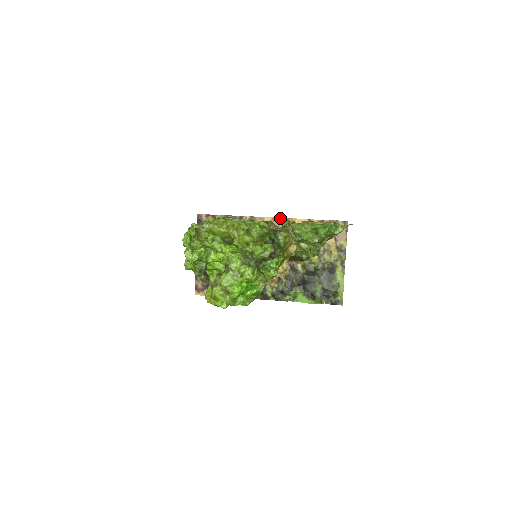
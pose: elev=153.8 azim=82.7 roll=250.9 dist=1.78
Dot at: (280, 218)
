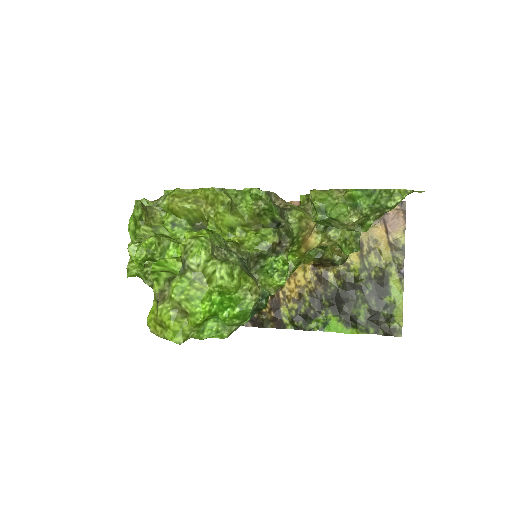
Dot at: (298, 202)
